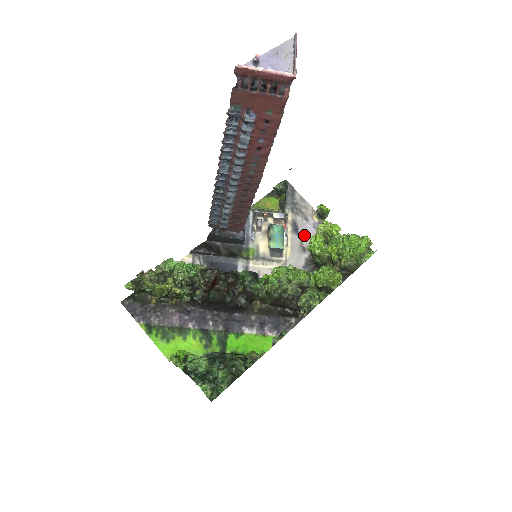
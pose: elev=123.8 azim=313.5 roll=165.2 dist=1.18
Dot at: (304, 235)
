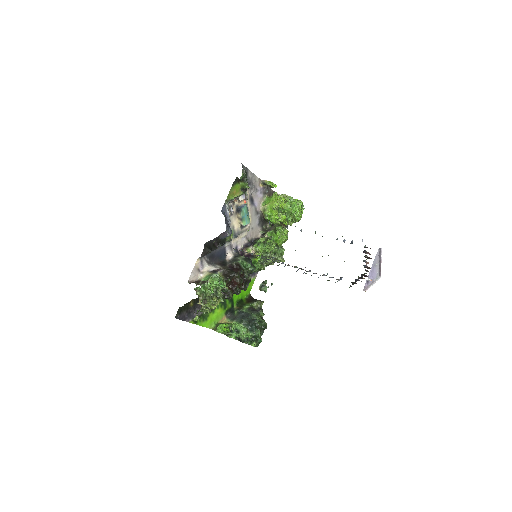
Dot at: (256, 202)
